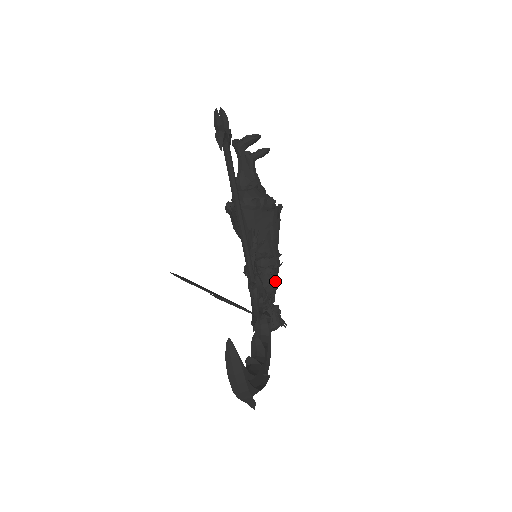
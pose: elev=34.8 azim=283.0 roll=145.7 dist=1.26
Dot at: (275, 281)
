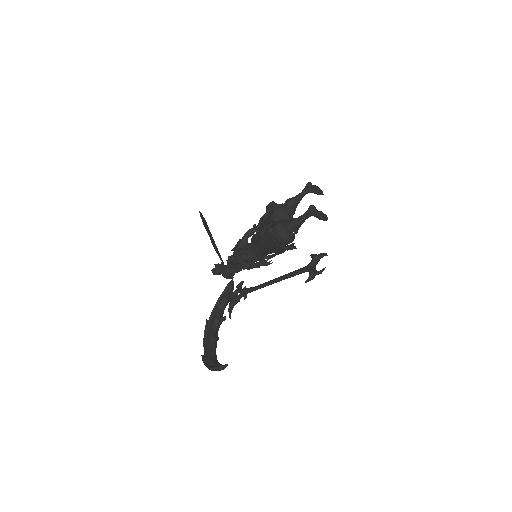
Dot at: occluded
